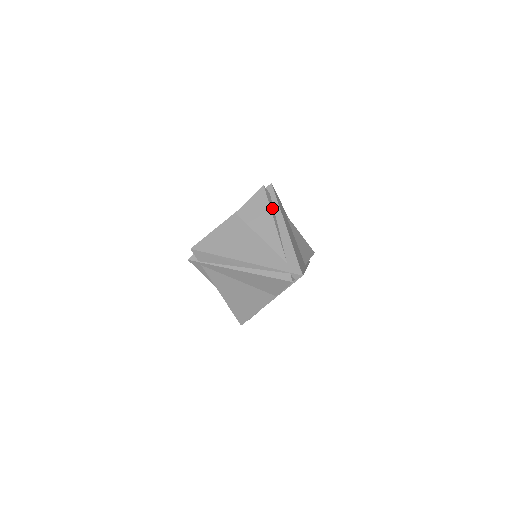
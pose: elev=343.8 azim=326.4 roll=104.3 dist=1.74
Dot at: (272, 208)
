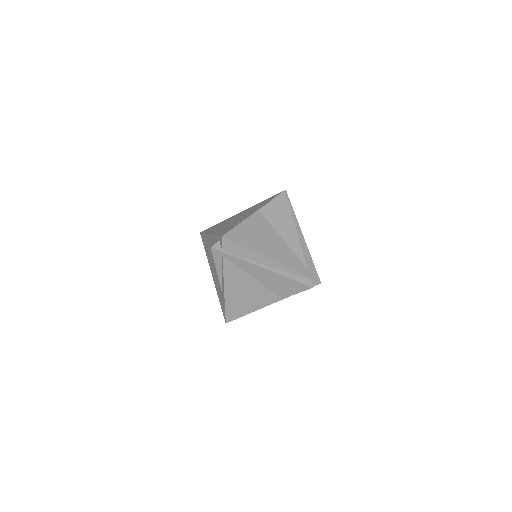
Dot at: (291, 214)
